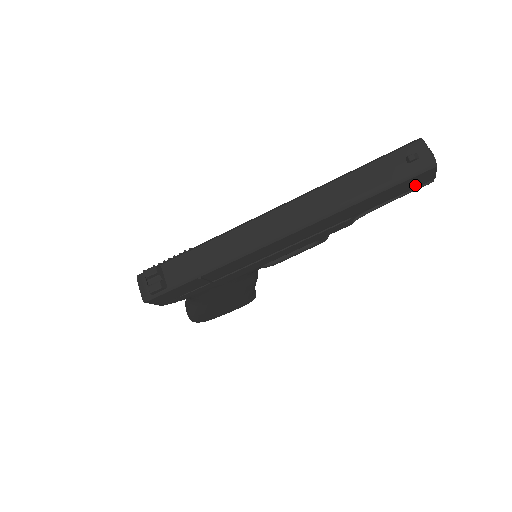
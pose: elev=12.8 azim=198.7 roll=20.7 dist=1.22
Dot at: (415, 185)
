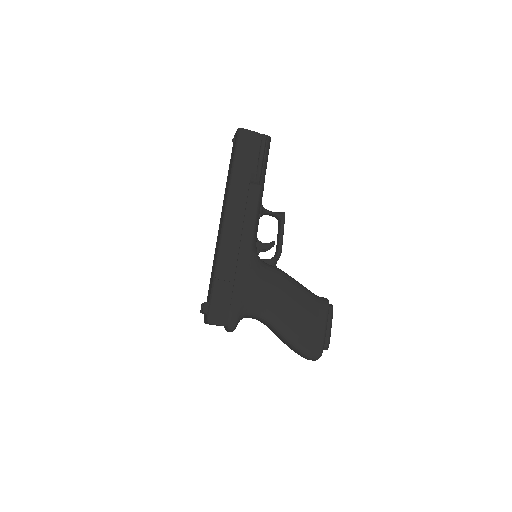
Dot at: (252, 143)
